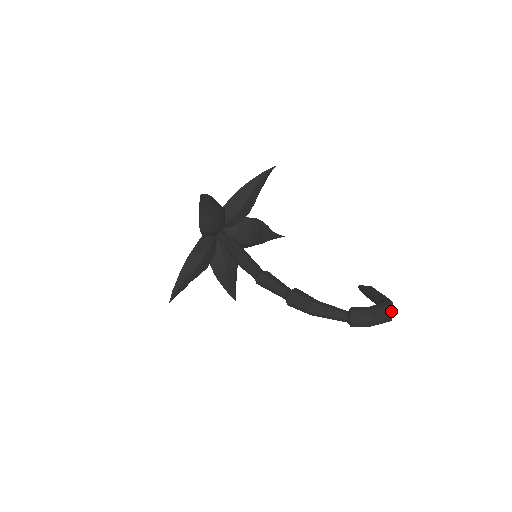
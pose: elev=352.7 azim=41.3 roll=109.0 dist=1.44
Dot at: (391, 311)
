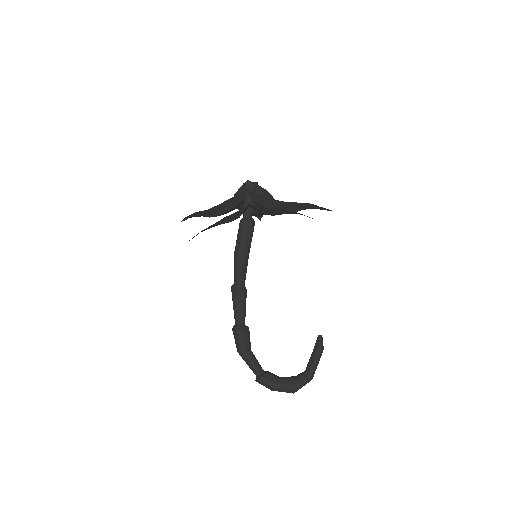
Dot at: (293, 393)
